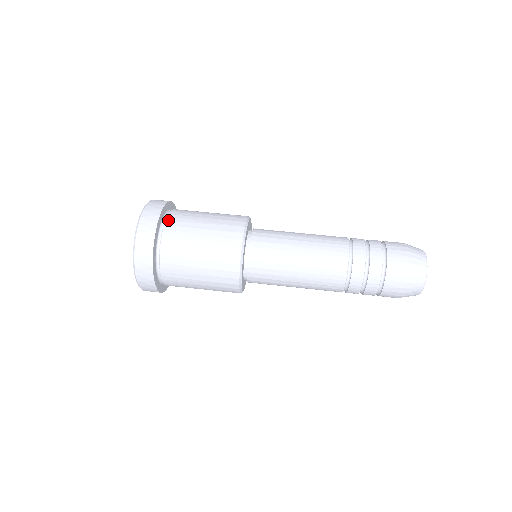
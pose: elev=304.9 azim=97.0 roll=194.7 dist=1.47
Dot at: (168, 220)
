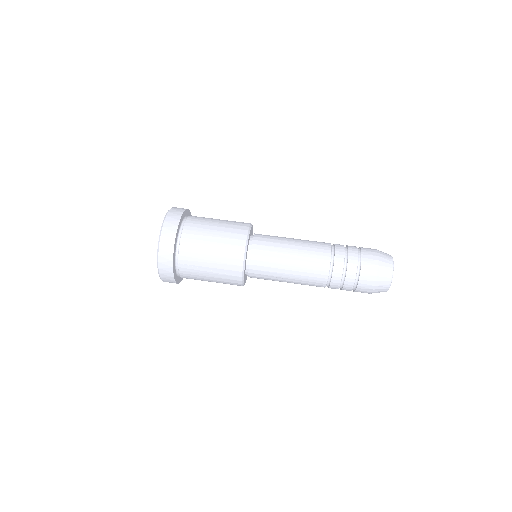
Dot at: (181, 246)
